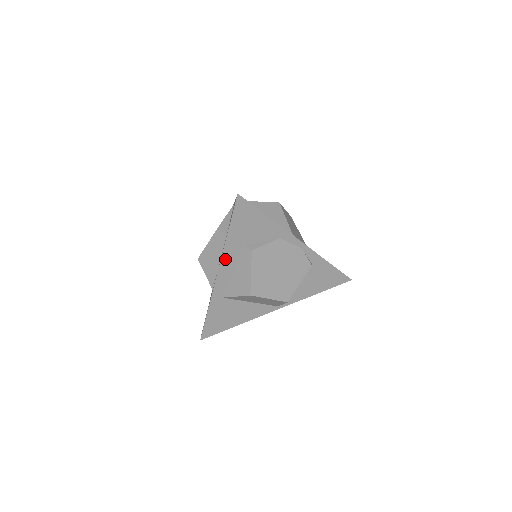
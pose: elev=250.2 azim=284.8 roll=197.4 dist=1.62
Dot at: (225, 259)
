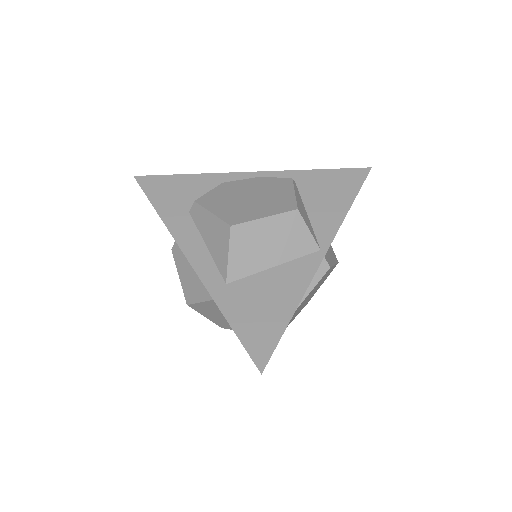
Dot at: (181, 238)
